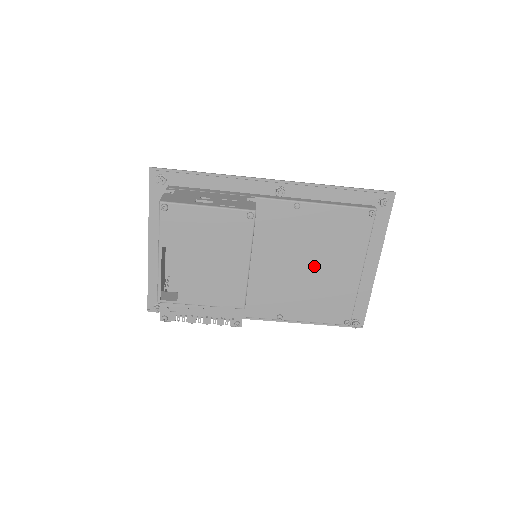
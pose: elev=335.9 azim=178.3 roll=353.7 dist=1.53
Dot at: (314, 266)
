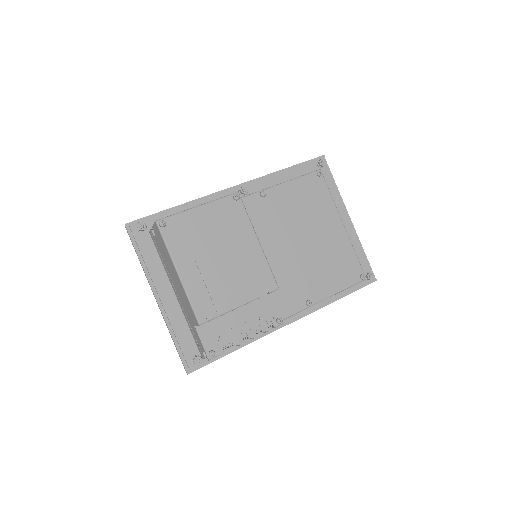
Dot at: (306, 239)
